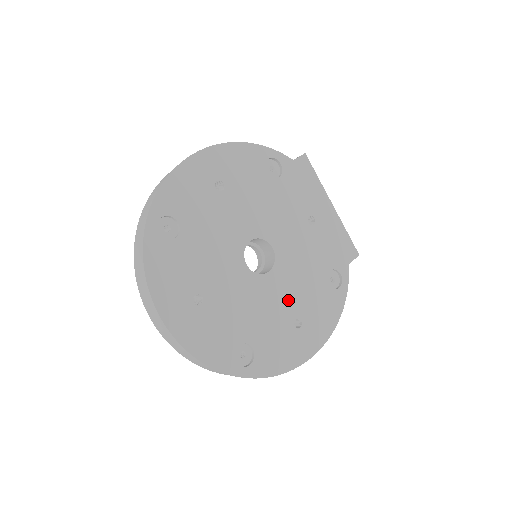
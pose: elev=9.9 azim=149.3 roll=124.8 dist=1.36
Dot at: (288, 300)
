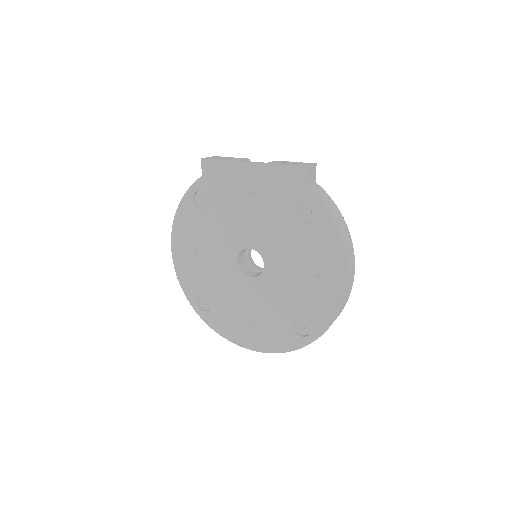
Dot at: (292, 268)
